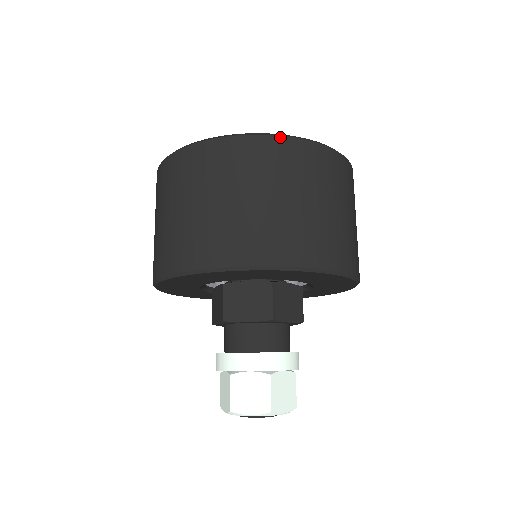
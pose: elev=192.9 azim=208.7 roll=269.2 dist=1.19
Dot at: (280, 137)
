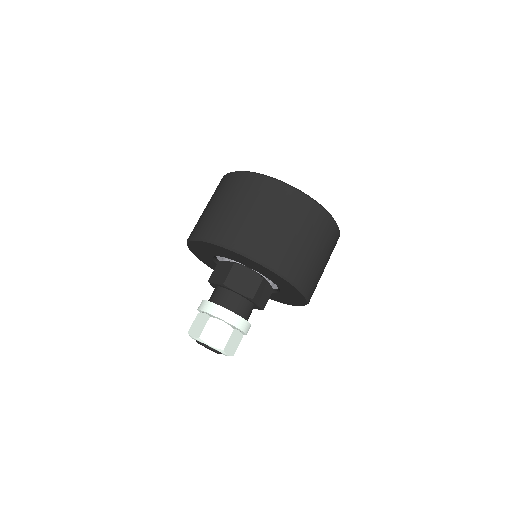
Dot at: (251, 173)
